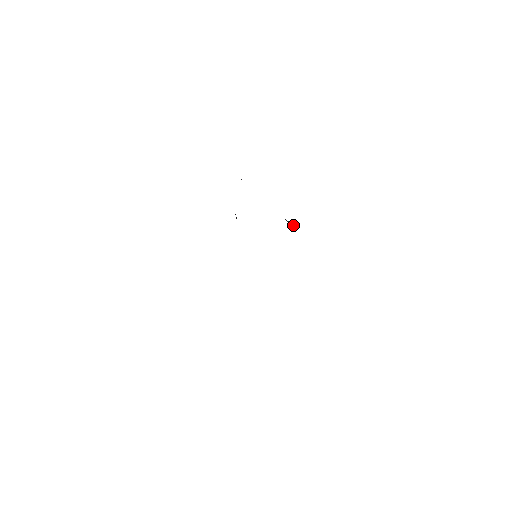
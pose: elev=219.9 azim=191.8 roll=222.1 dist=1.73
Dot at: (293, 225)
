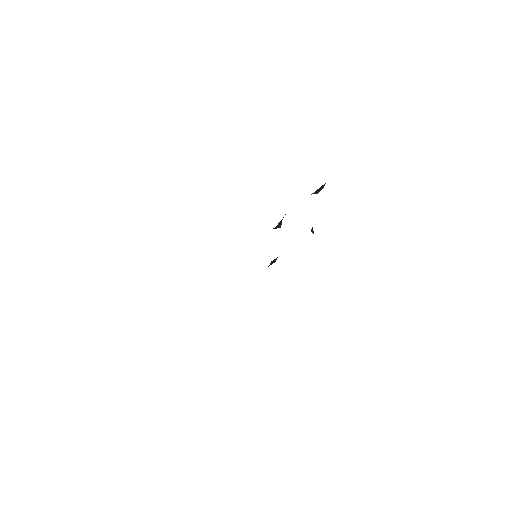
Dot at: (313, 232)
